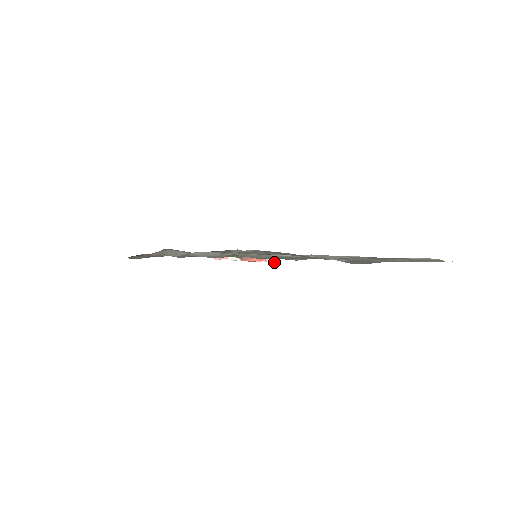
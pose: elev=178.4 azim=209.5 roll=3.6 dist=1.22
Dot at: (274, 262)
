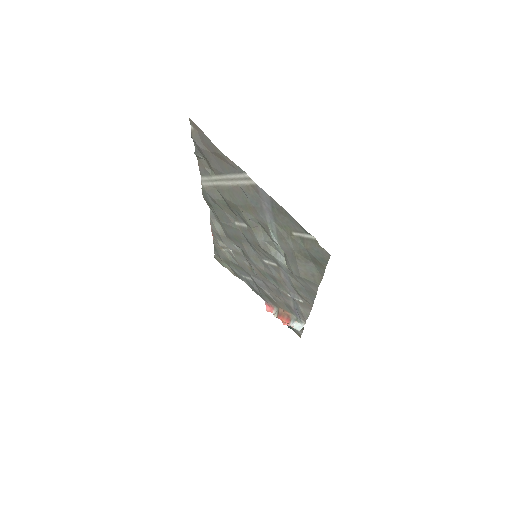
Dot at: (293, 327)
